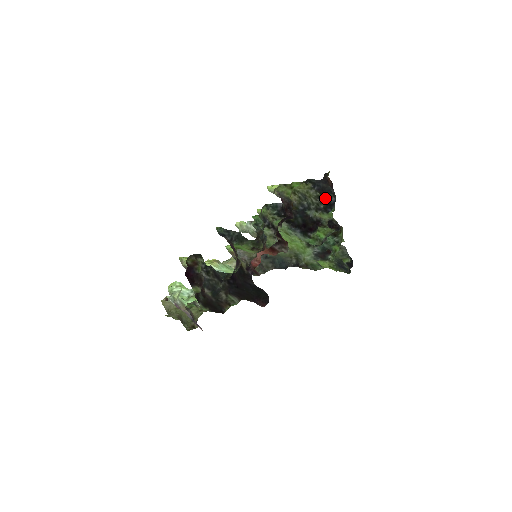
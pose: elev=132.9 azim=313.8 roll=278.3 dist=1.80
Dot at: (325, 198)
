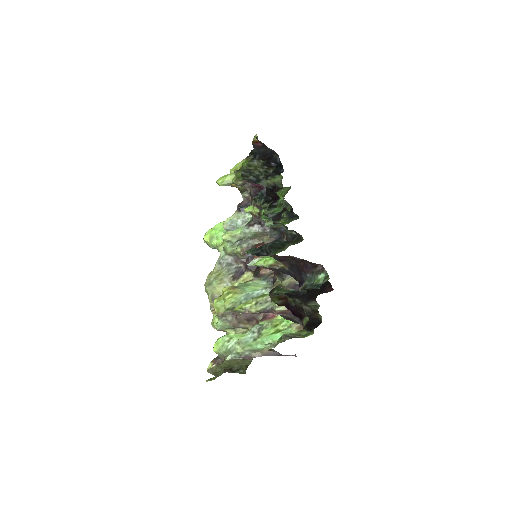
Dot at: (271, 162)
